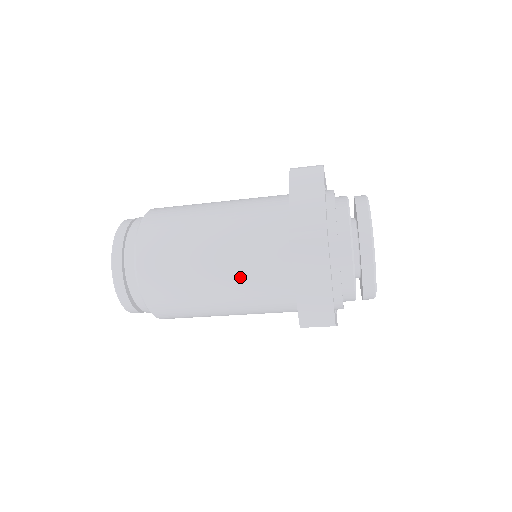
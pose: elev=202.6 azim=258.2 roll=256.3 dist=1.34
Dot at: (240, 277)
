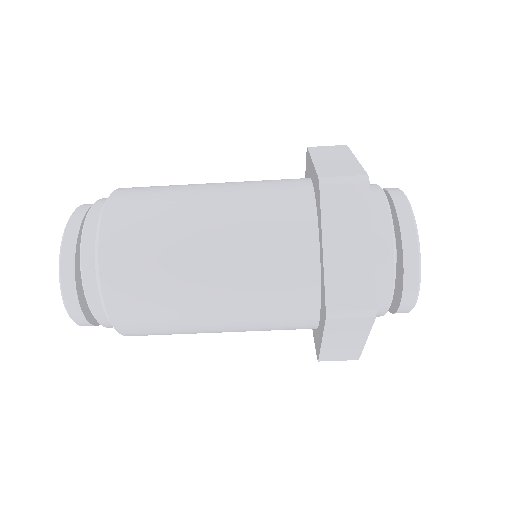
Dot at: (244, 248)
